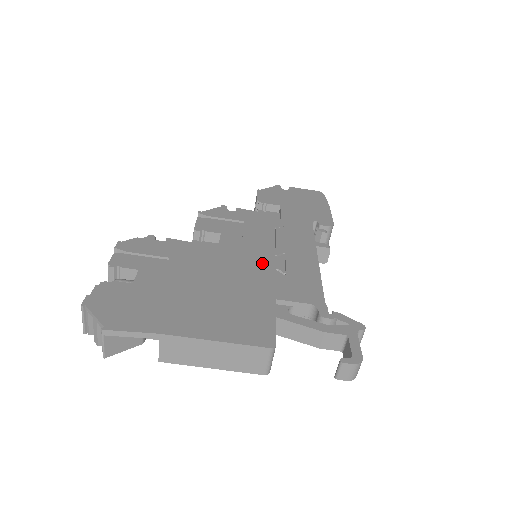
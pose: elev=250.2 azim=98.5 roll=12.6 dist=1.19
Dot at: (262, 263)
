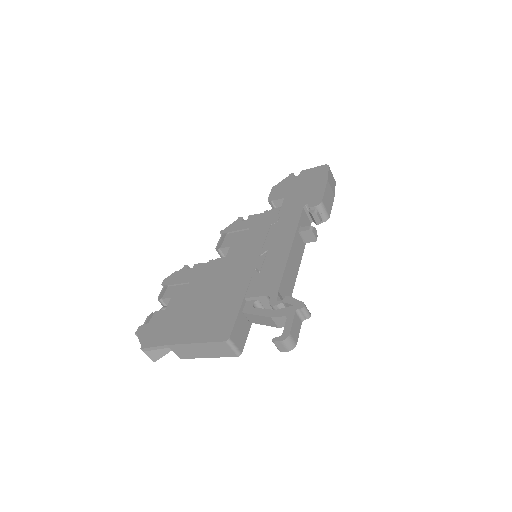
Dot at: (247, 267)
